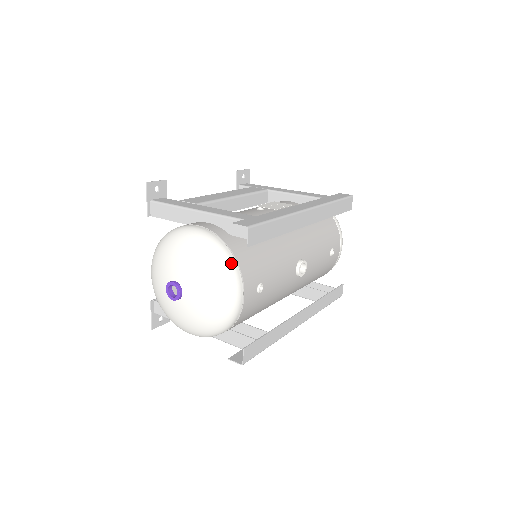
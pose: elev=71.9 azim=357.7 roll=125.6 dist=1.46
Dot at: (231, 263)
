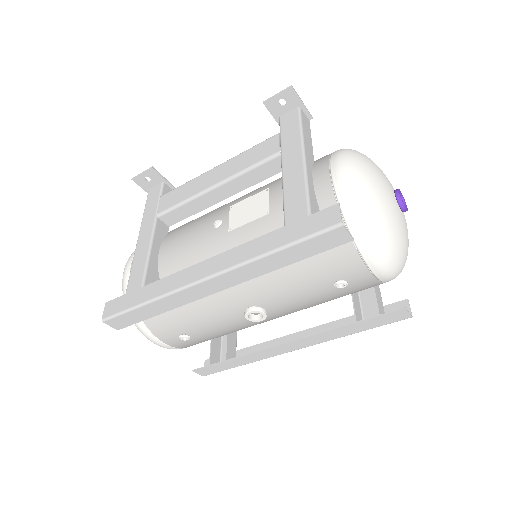
Dot at: occluded
